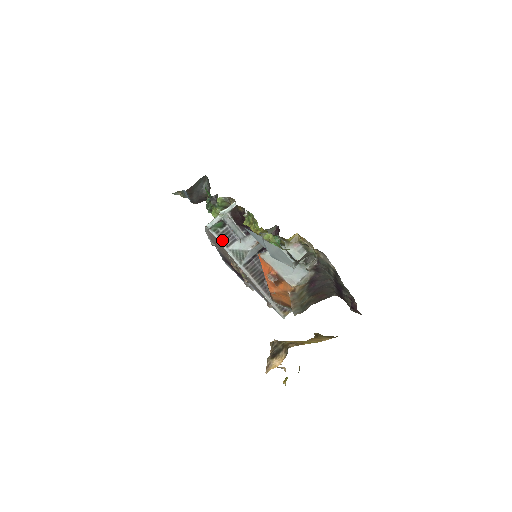
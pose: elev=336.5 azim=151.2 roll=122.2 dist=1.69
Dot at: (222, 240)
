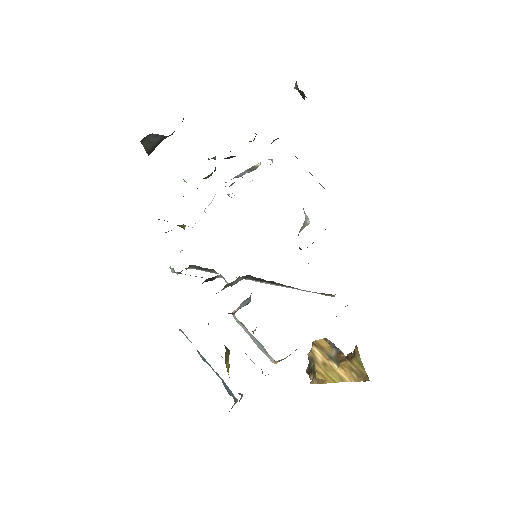
Dot at: (204, 270)
